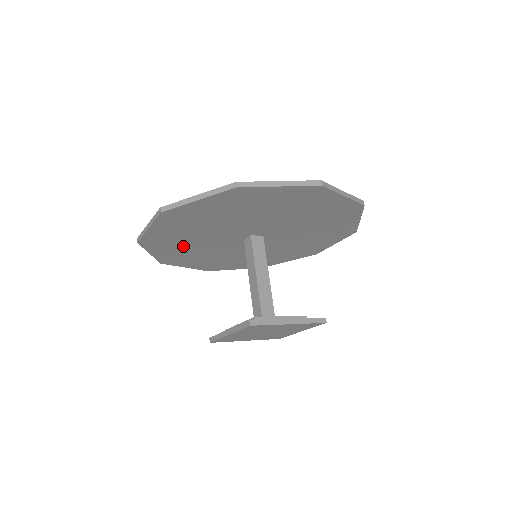
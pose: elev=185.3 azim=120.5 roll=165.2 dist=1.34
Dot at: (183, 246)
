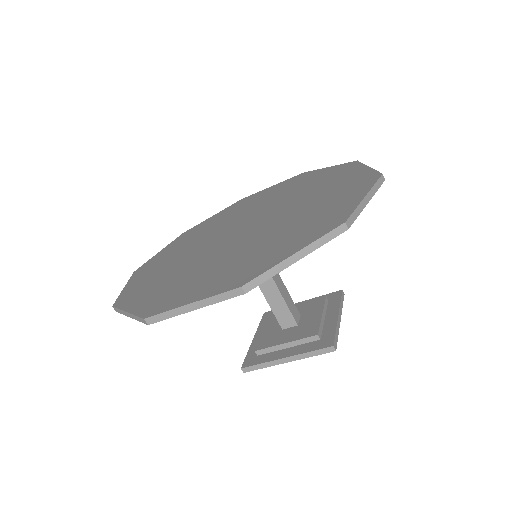
Dot at: occluded
